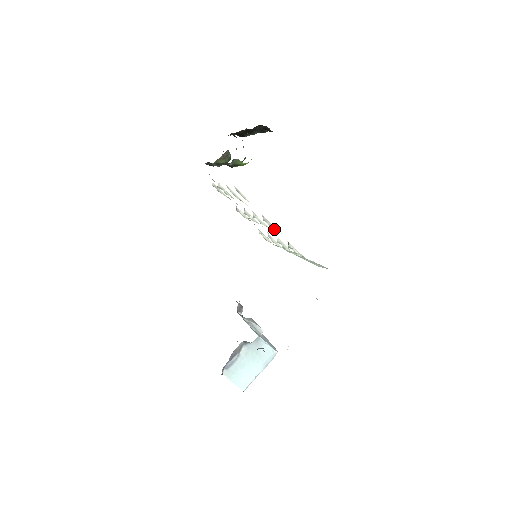
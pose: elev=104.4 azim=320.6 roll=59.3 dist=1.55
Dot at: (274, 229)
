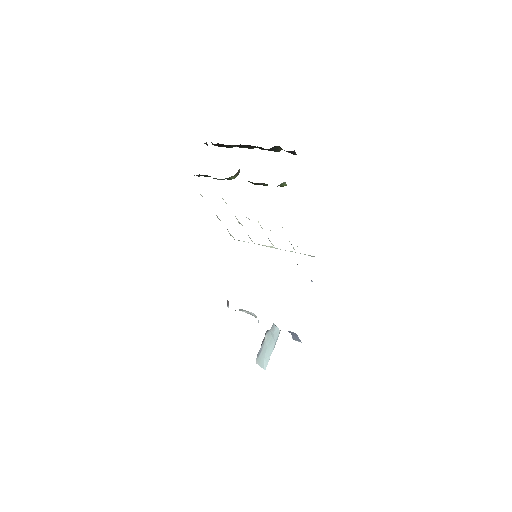
Dot at: occluded
